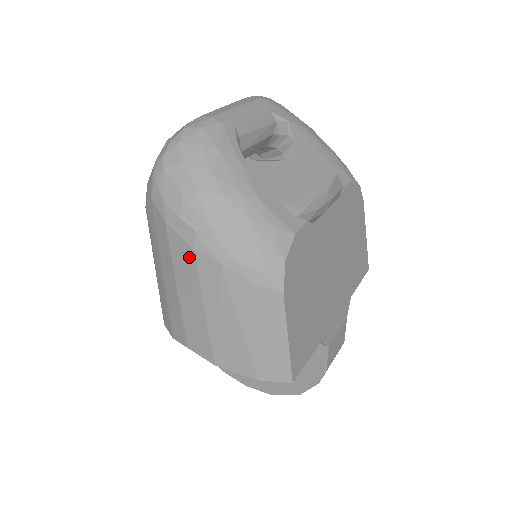
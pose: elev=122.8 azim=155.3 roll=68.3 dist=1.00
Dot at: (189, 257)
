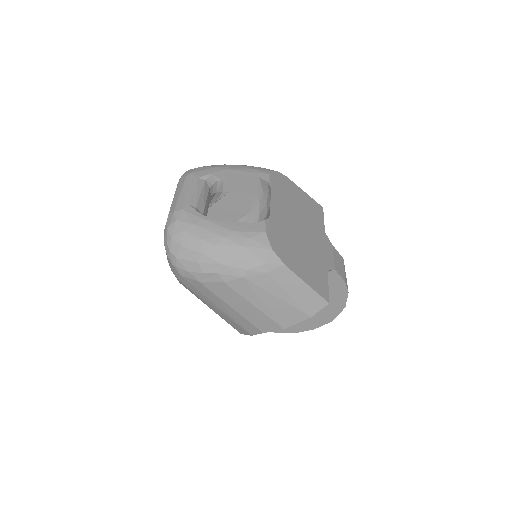
Dot at: (225, 288)
